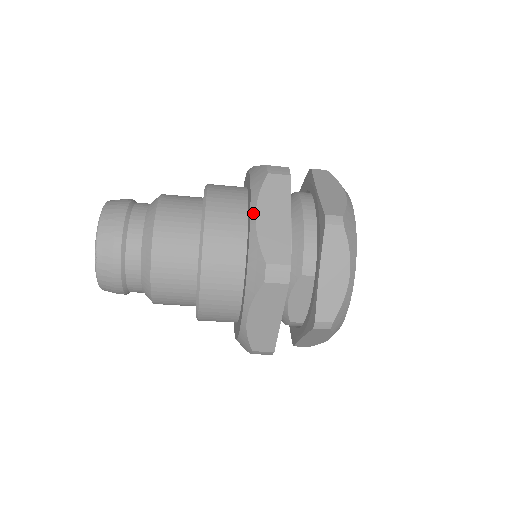
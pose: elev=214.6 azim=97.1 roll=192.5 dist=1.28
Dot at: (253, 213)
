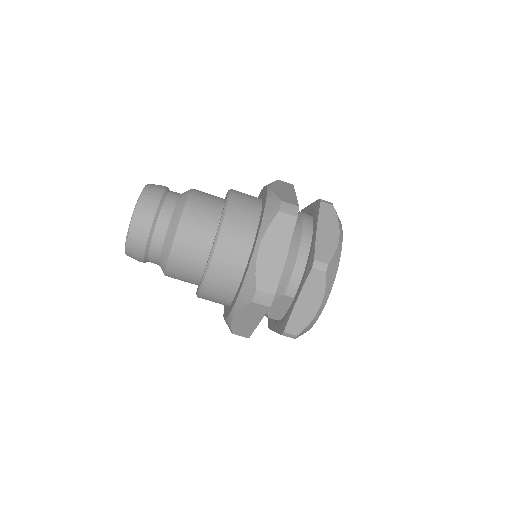
Dot at: (258, 244)
